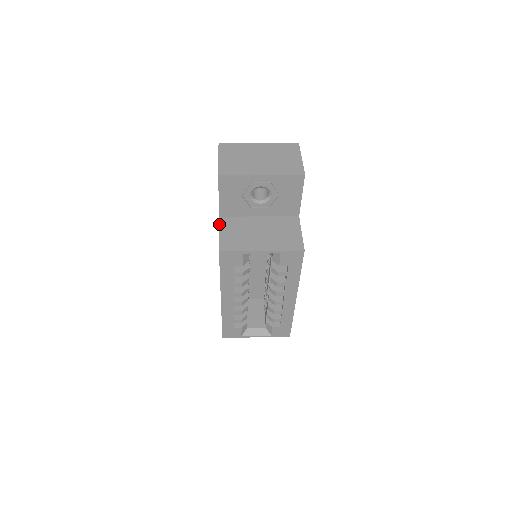
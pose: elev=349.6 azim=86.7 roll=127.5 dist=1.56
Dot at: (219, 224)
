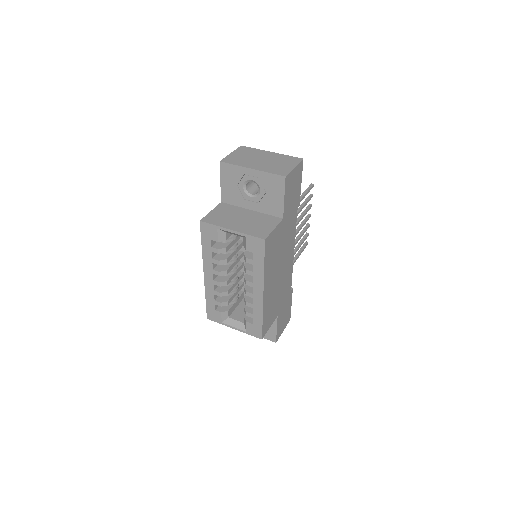
Dot at: (216, 206)
